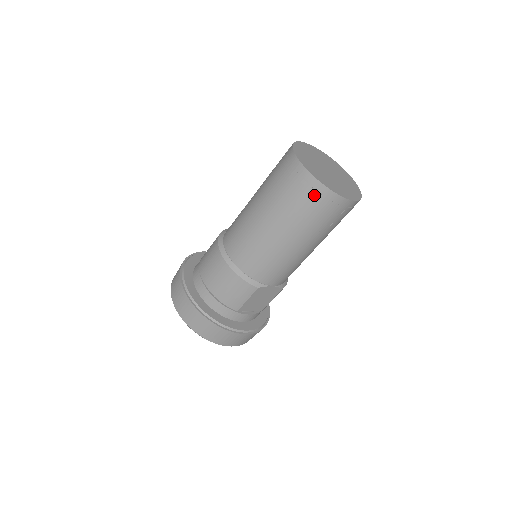
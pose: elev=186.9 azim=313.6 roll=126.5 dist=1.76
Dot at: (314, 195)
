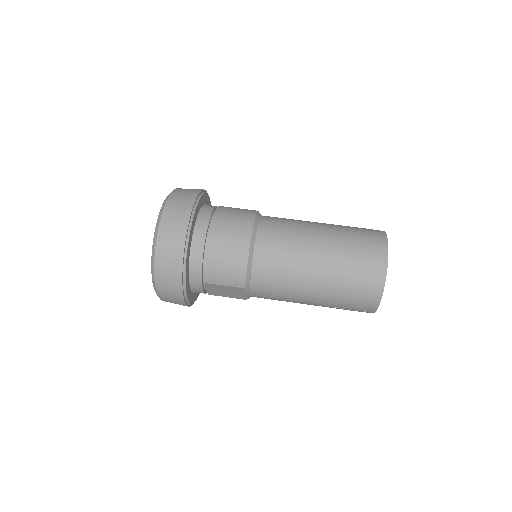
Dot at: (370, 287)
